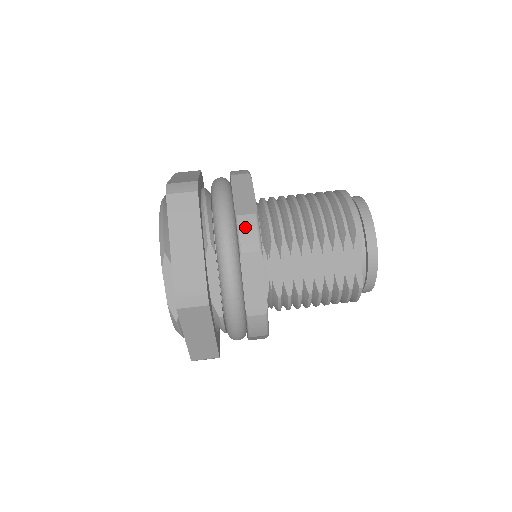
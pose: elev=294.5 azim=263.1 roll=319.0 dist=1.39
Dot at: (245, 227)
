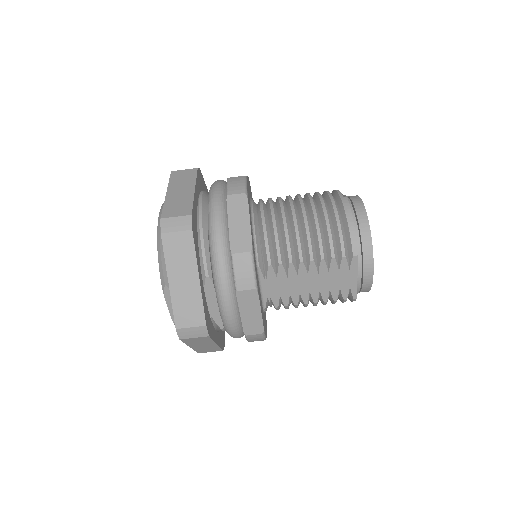
Dot at: (240, 266)
